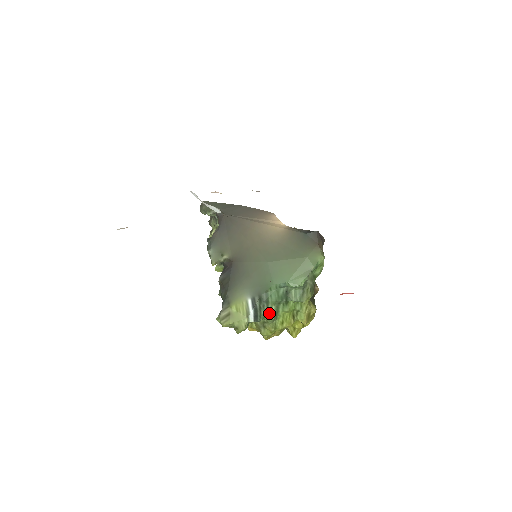
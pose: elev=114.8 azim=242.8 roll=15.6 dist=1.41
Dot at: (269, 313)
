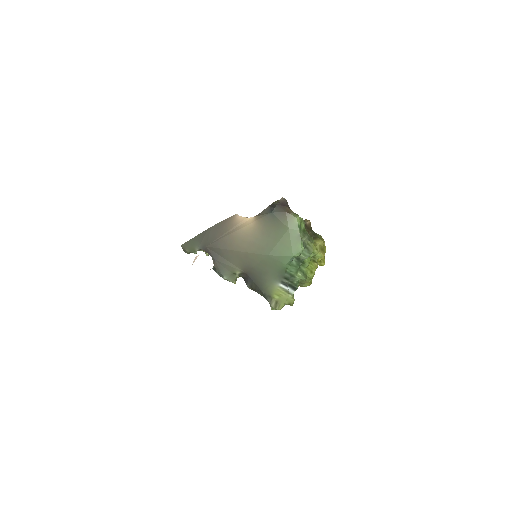
Dot at: (299, 279)
